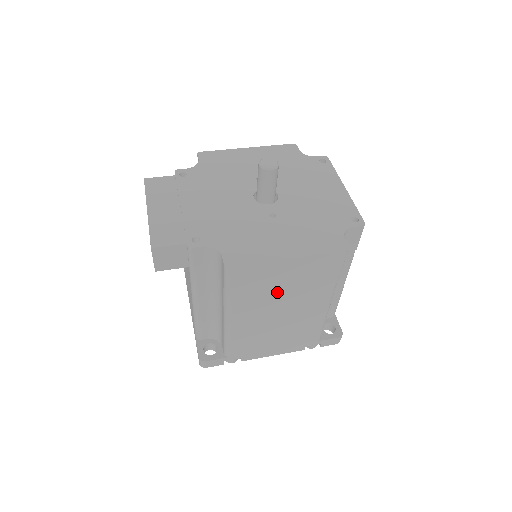
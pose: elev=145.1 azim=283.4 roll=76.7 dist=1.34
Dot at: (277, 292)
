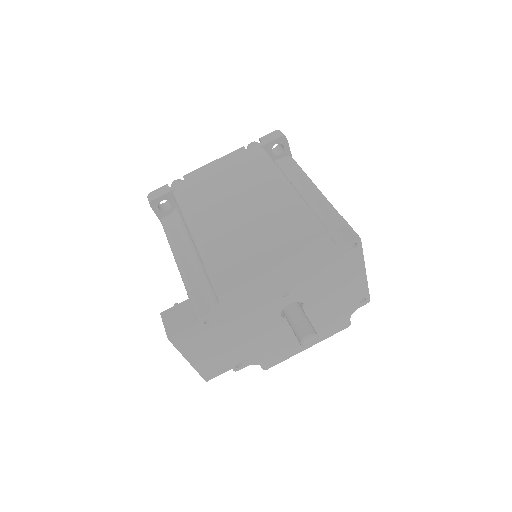
Dot at: occluded
